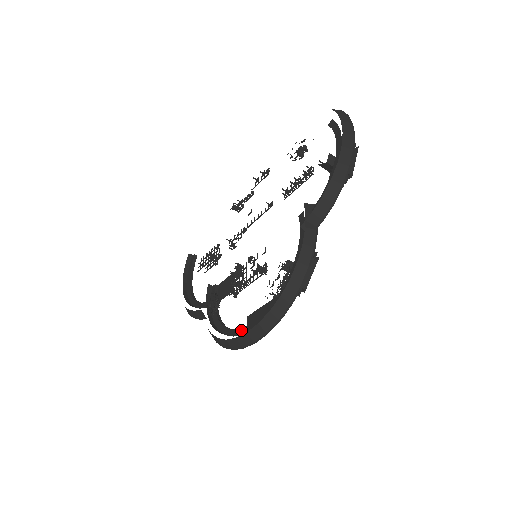
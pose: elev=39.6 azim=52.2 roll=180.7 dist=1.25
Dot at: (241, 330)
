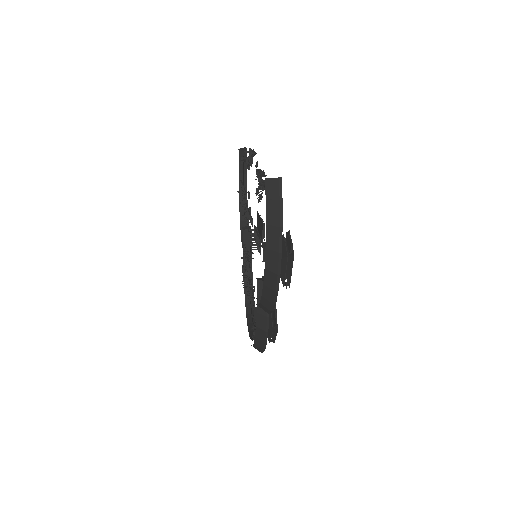
Dot at: occluded
